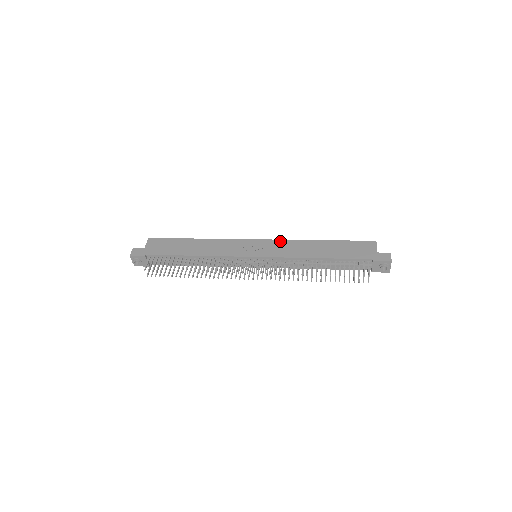
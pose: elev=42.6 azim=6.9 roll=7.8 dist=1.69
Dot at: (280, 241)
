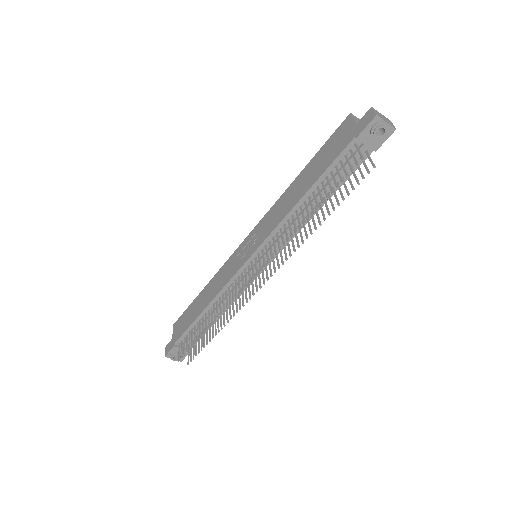
Dot at: (263, 218)
